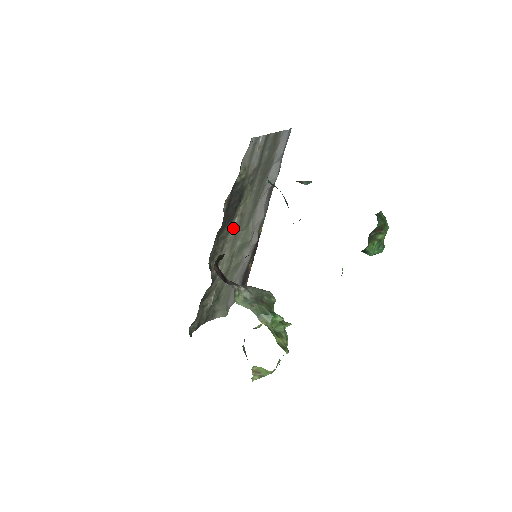
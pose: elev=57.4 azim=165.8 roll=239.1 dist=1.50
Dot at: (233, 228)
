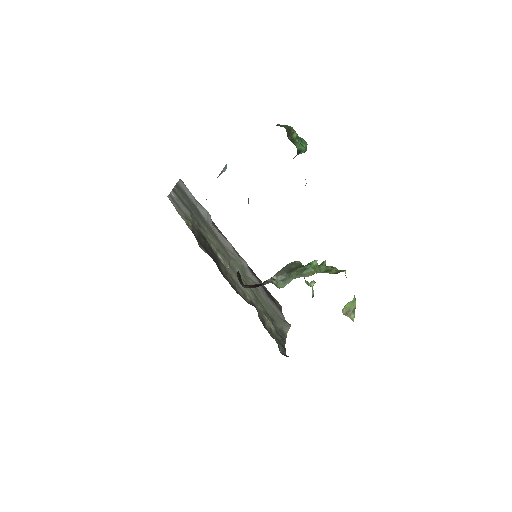
Dot at: (224, 263)
